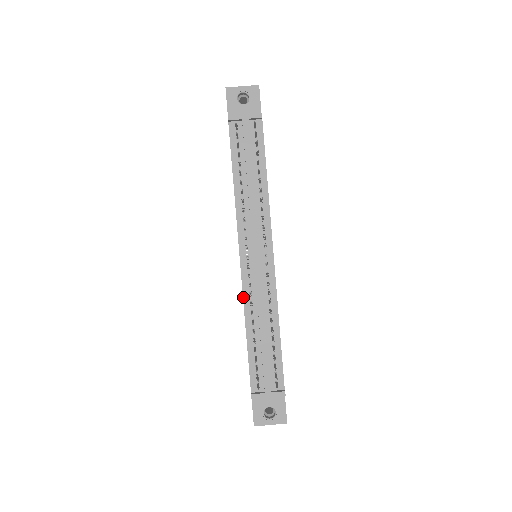
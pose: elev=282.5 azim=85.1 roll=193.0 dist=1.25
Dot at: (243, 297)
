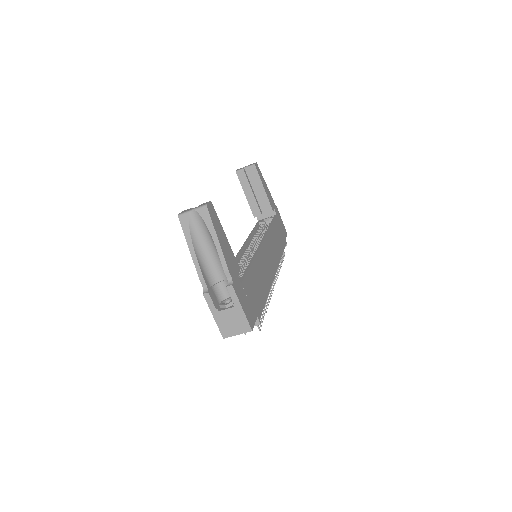
Dot at: occluded
